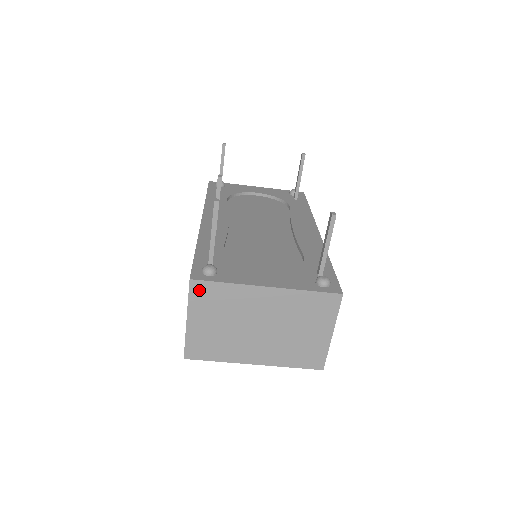
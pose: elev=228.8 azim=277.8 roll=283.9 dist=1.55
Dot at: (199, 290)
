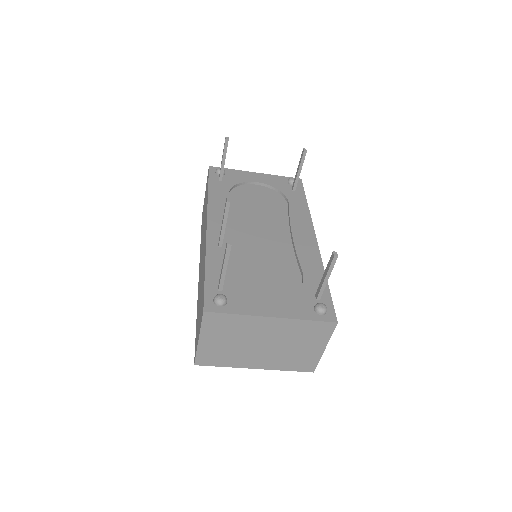
Dot at: (211, 319)
